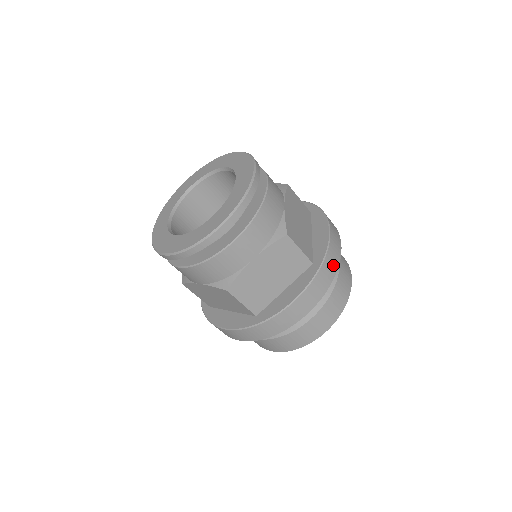
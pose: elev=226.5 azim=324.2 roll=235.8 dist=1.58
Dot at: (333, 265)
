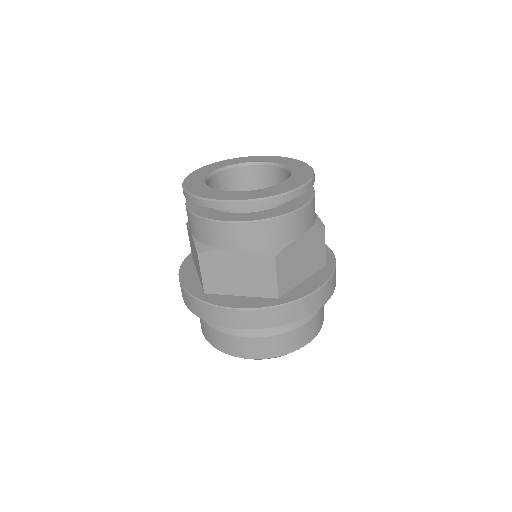
Dot at: occluded
